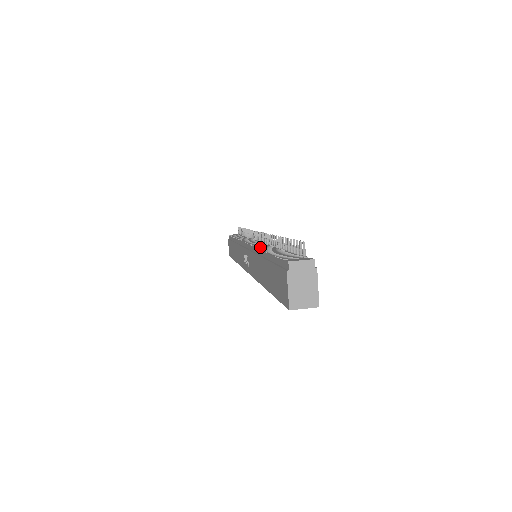
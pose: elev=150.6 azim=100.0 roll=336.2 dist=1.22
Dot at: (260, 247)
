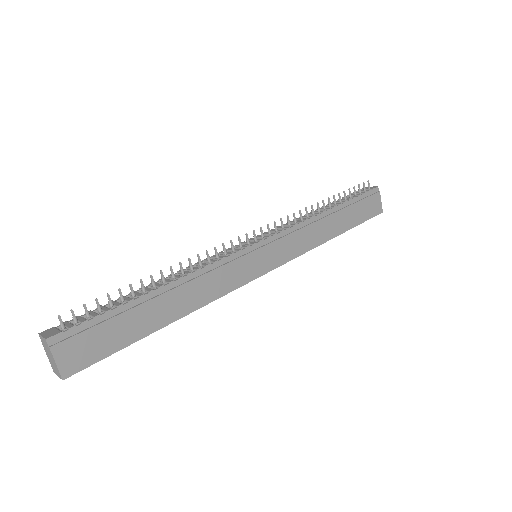
Dot at: (187, 268)
